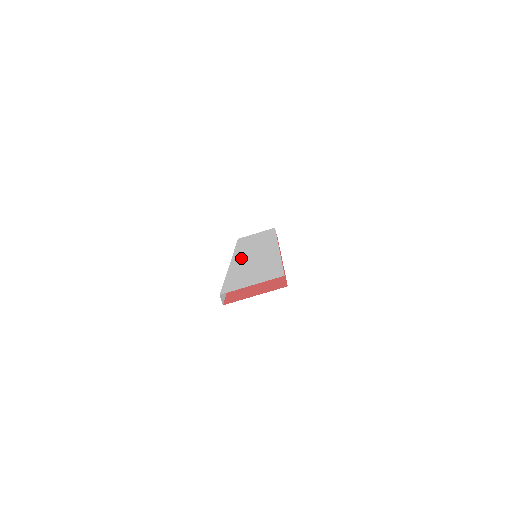
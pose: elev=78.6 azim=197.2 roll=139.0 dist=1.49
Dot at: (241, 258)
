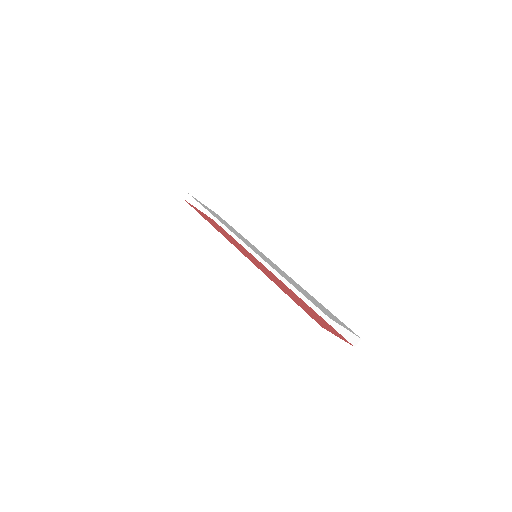
Dot at: (257, 252)
